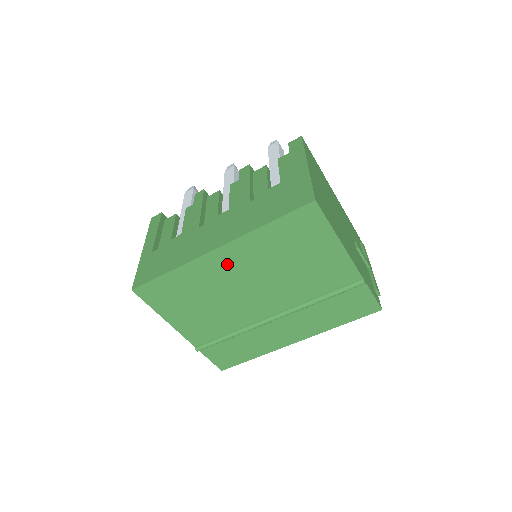
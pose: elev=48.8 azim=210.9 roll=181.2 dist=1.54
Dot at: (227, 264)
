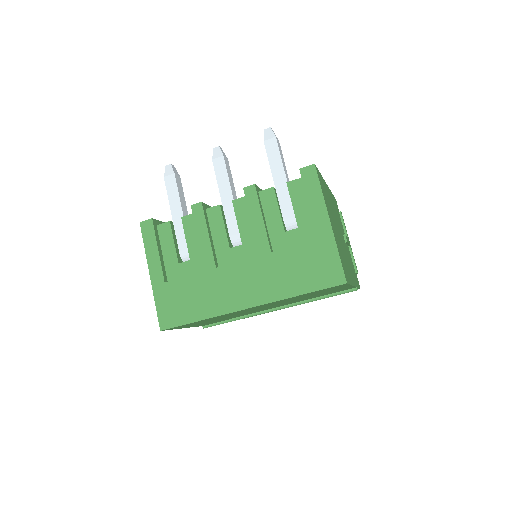
Dot at: occluded
